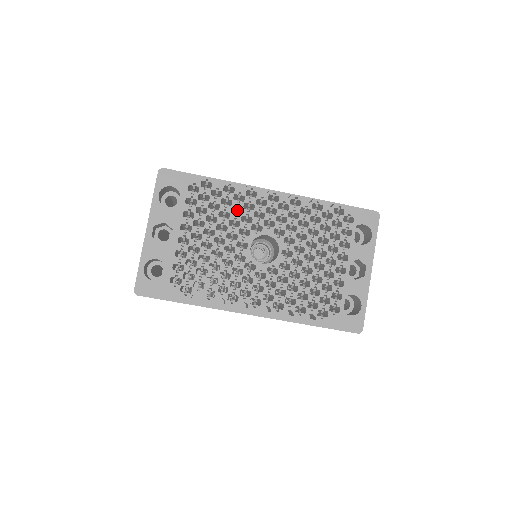
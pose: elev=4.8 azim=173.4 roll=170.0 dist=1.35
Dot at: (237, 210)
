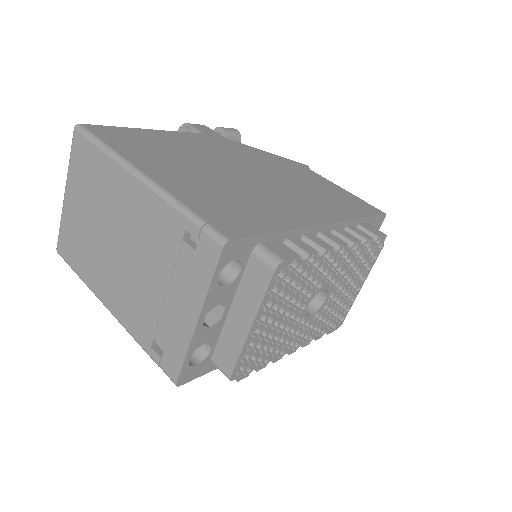
Dot at: occluded
